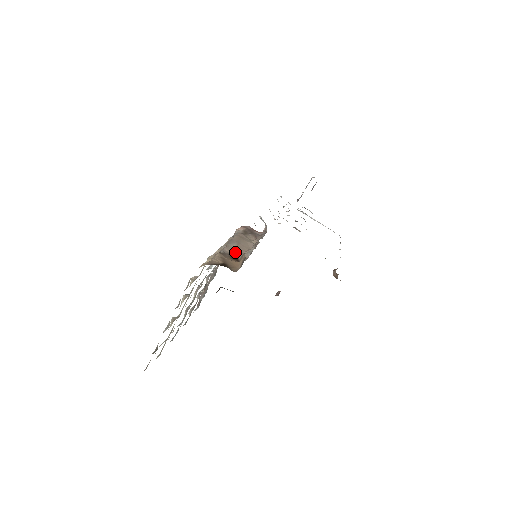
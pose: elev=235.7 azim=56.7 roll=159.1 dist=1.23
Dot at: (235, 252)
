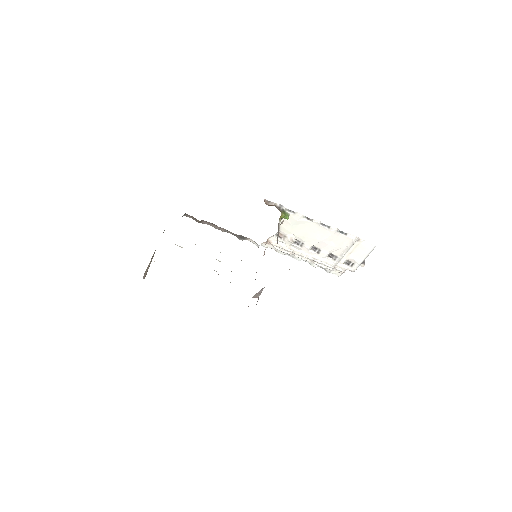
Dot at: occluded
